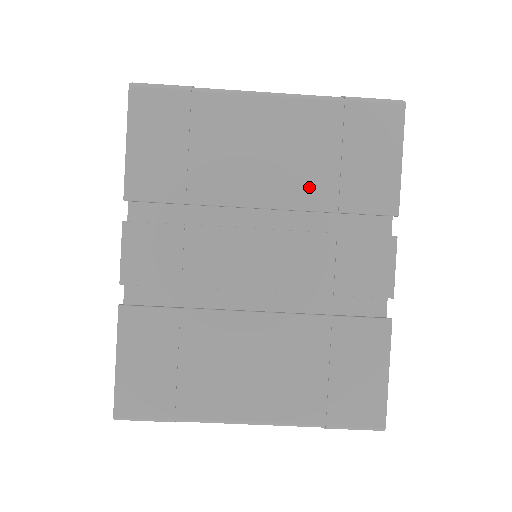
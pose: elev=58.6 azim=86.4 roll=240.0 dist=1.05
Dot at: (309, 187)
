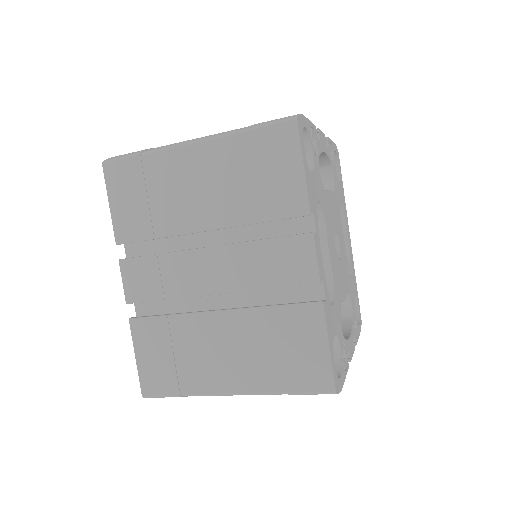
Dot at: (236, 207)
